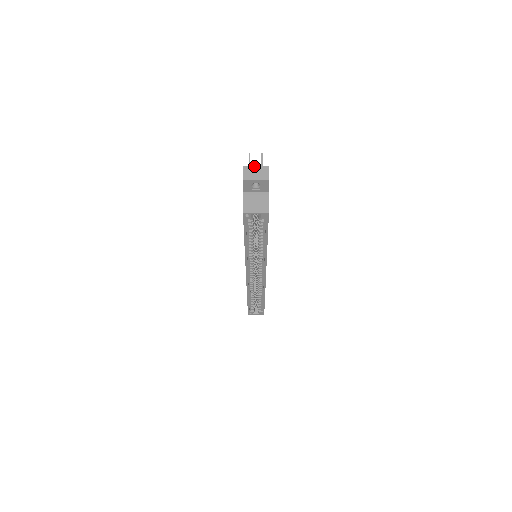
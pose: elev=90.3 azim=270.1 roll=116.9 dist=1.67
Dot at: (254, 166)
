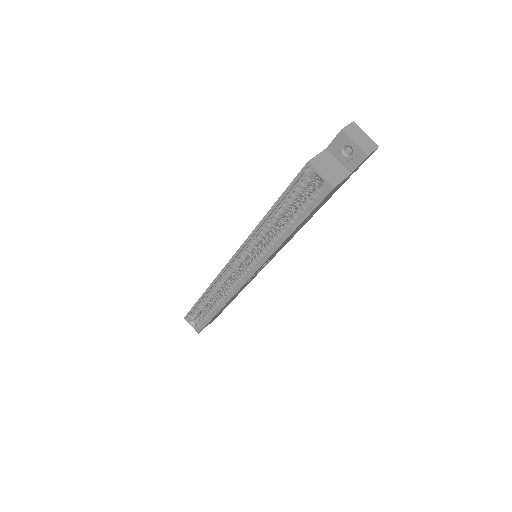
Dot at: (364, 132)
